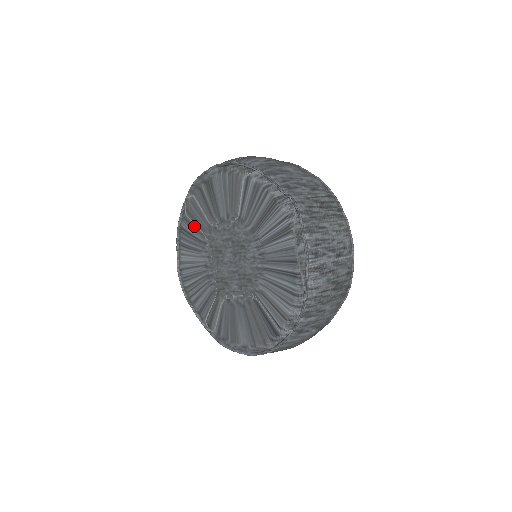
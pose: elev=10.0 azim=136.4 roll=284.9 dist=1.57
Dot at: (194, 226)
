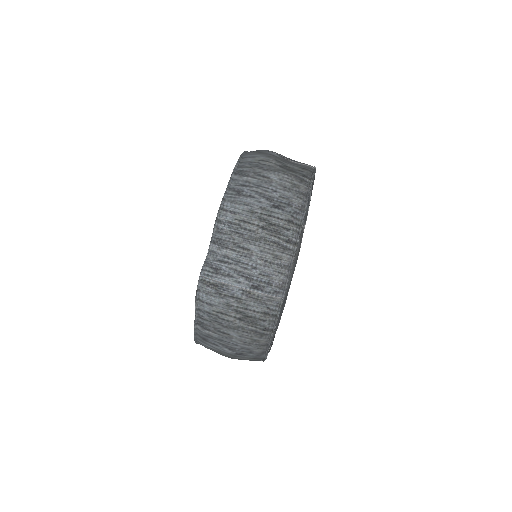
Dot at: occluded
